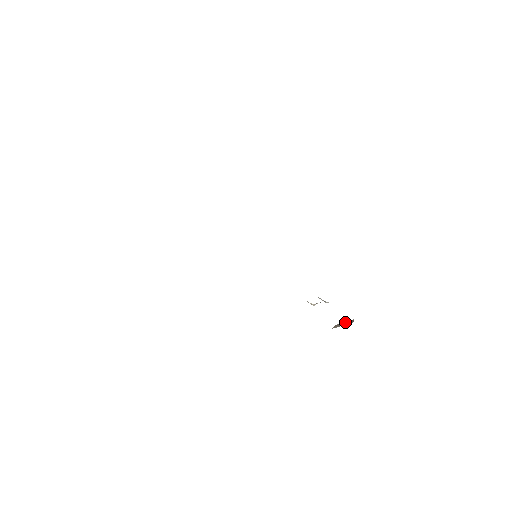
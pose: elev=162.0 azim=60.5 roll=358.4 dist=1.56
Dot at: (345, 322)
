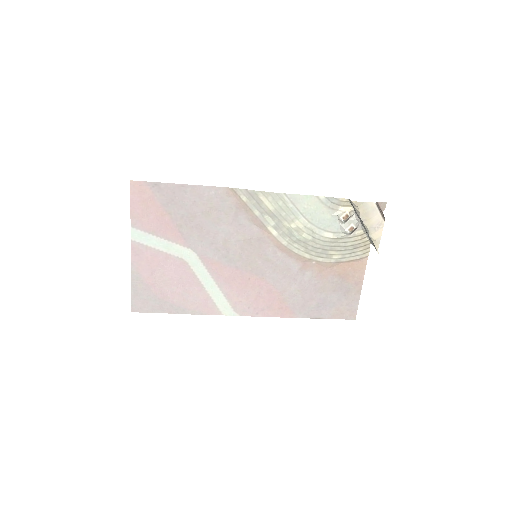
Dot at: (381, 210)
